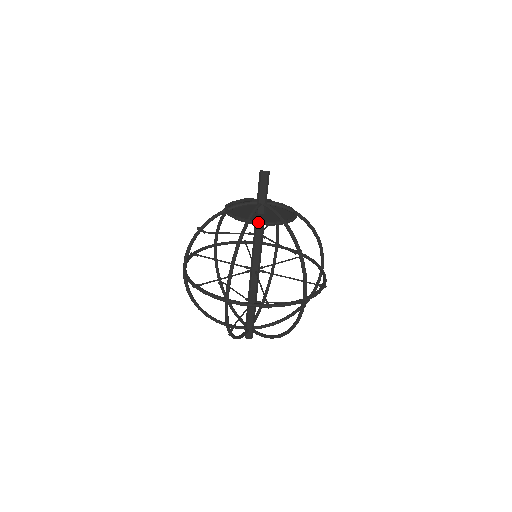
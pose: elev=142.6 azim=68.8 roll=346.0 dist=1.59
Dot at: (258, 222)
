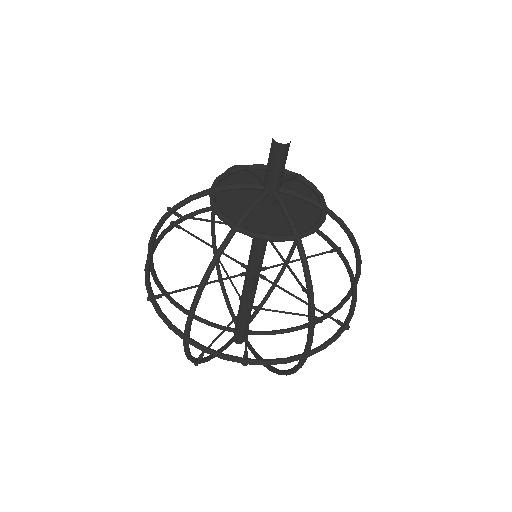
Dot at: (251, 234)
